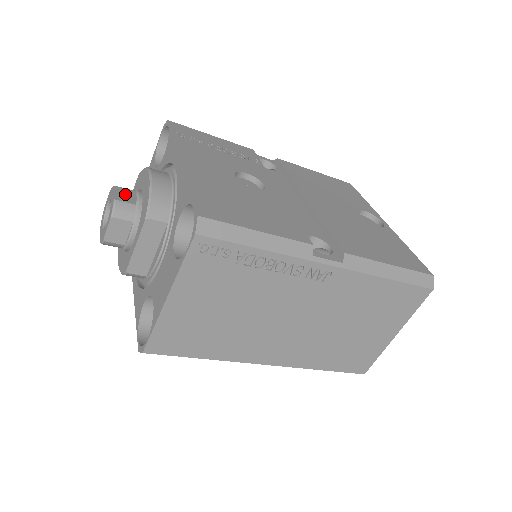
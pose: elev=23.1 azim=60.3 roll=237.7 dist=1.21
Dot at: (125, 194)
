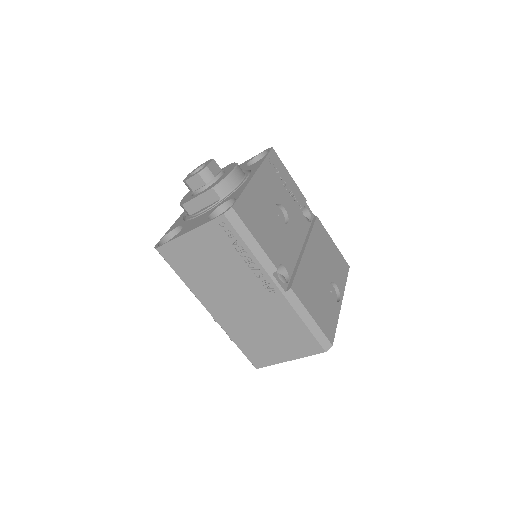
Dot at: (215, 168)
